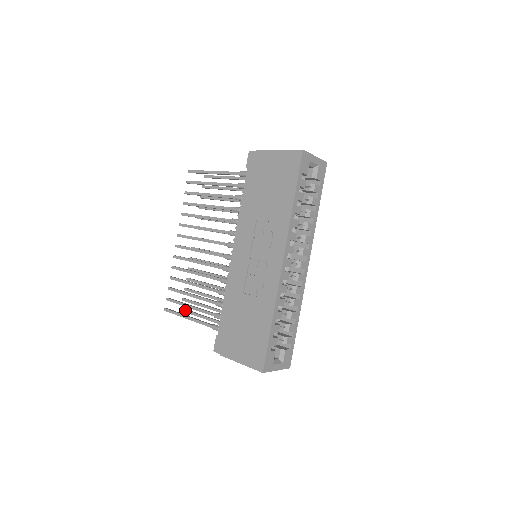
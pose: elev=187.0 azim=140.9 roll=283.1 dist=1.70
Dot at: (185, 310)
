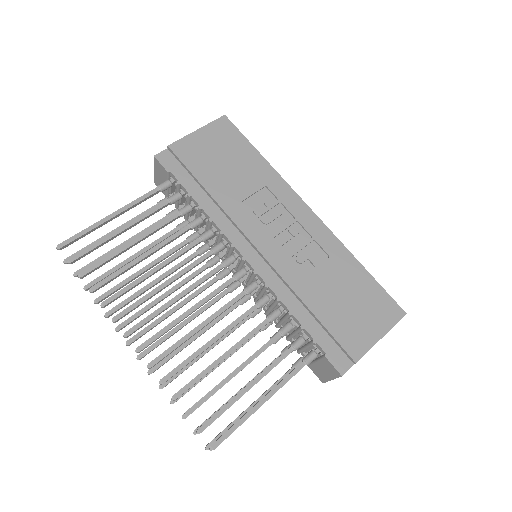
Dot at: (216, 438)
